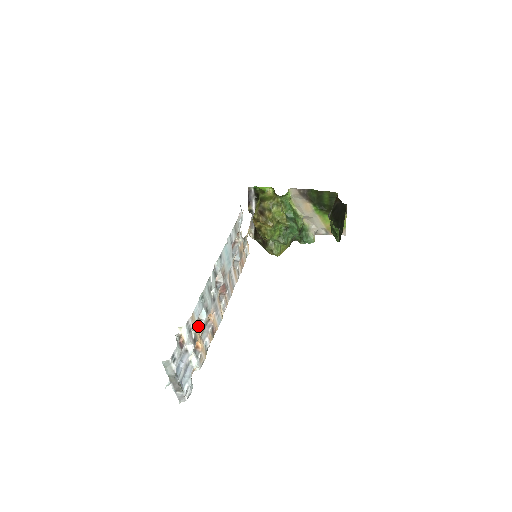
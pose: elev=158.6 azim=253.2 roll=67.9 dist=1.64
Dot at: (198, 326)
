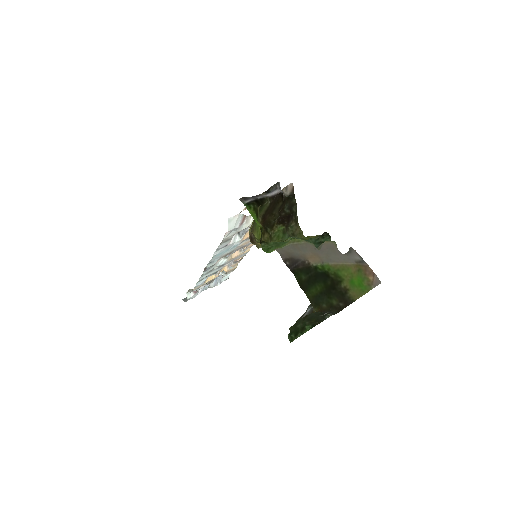
Dot at: occluded
